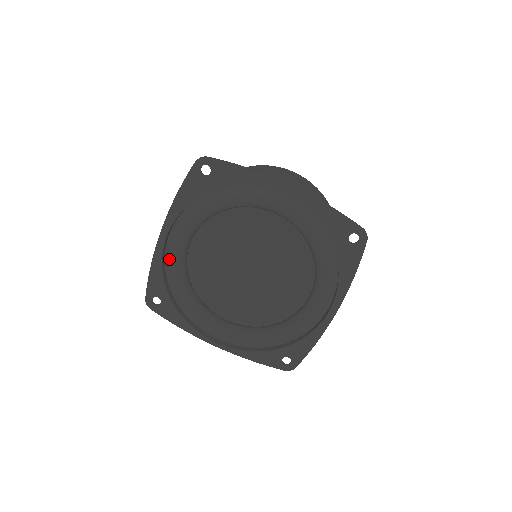
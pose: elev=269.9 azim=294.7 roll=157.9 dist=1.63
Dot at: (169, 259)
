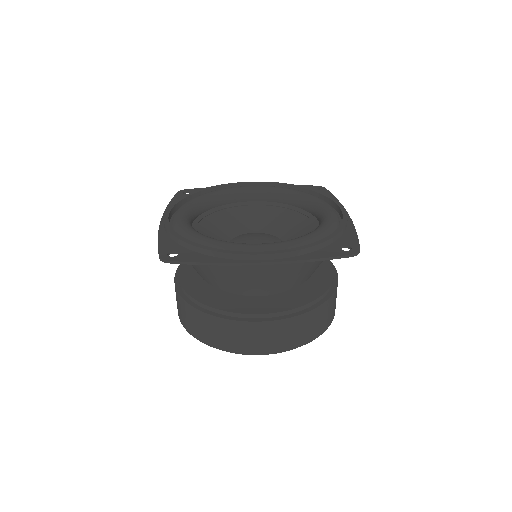
Dot at: (177, 224)
